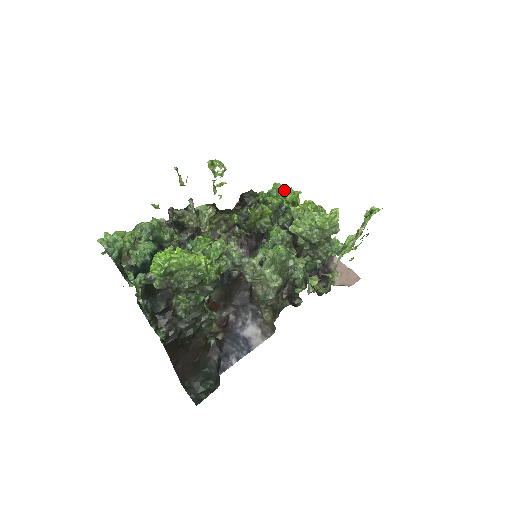
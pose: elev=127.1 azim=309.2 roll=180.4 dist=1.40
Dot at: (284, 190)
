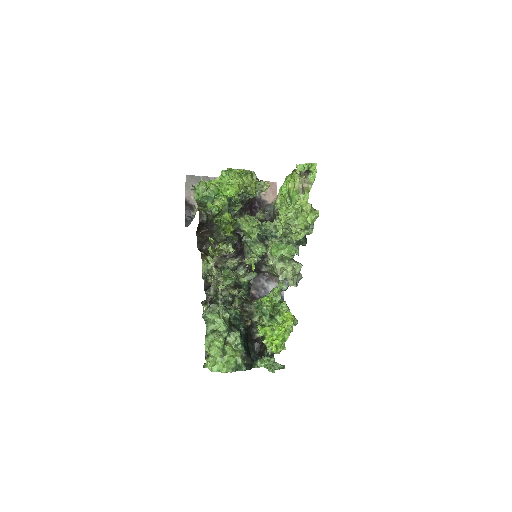
Dot at: (215, 185)
